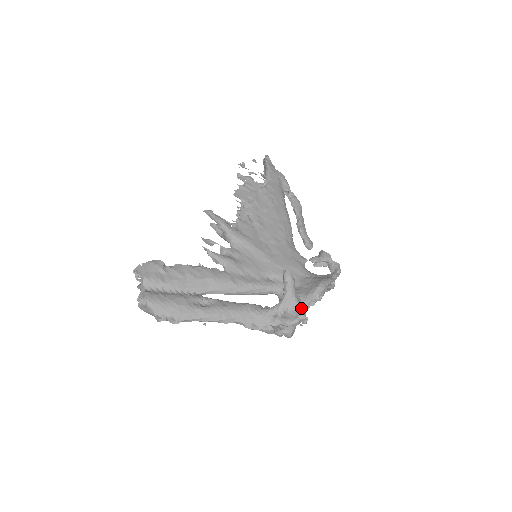
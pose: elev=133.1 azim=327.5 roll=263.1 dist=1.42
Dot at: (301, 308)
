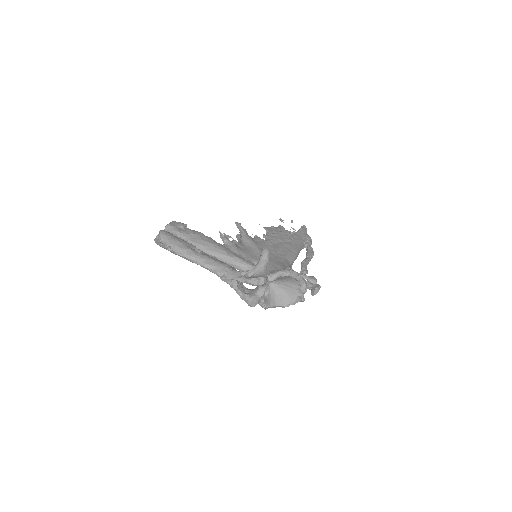
Dot at: (264, 275)
